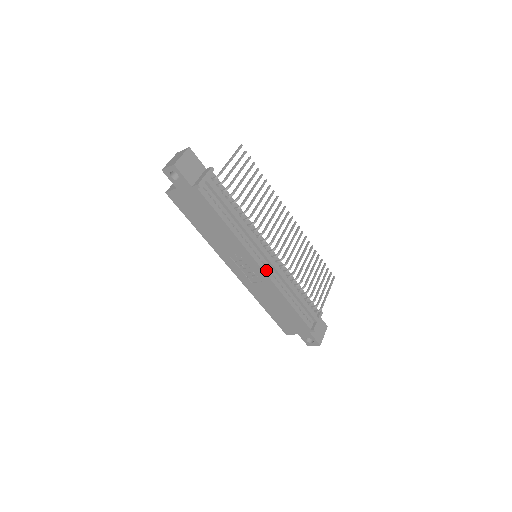
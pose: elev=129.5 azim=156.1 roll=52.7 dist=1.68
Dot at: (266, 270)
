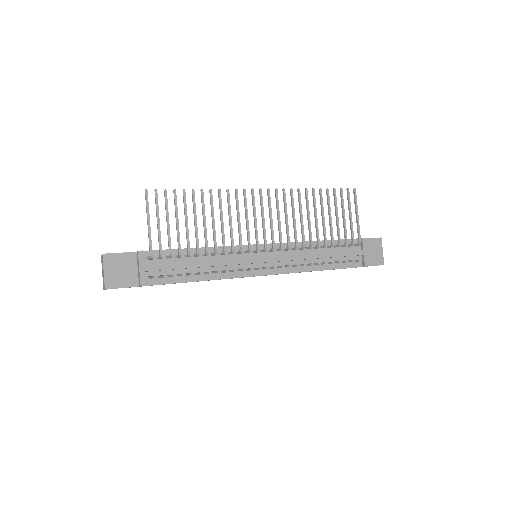
Dot at: (273, 271)
